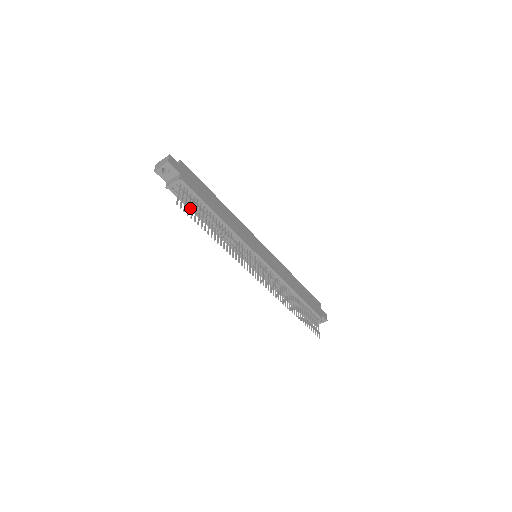
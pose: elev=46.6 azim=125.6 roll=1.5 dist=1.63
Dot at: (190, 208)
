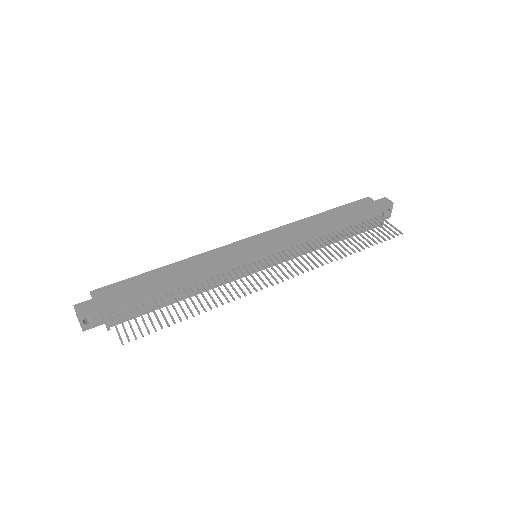
Dot at: (149, 311)
